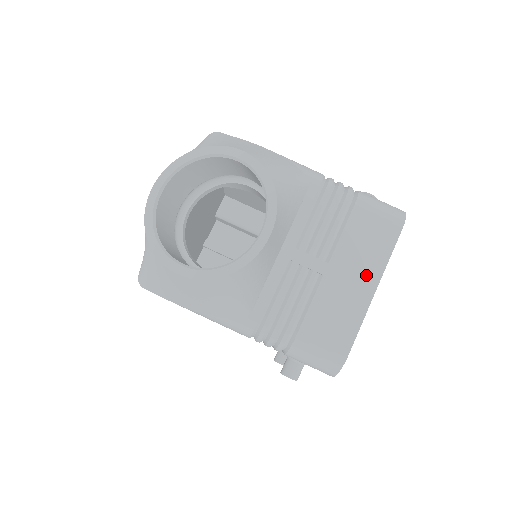
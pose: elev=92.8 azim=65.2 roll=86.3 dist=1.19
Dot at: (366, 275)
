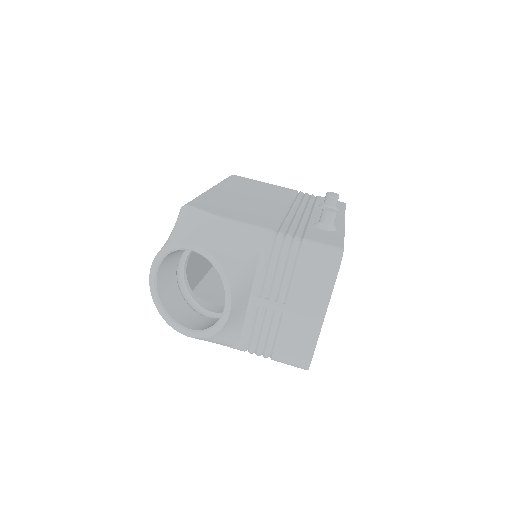
Dot at: (315, 309)
